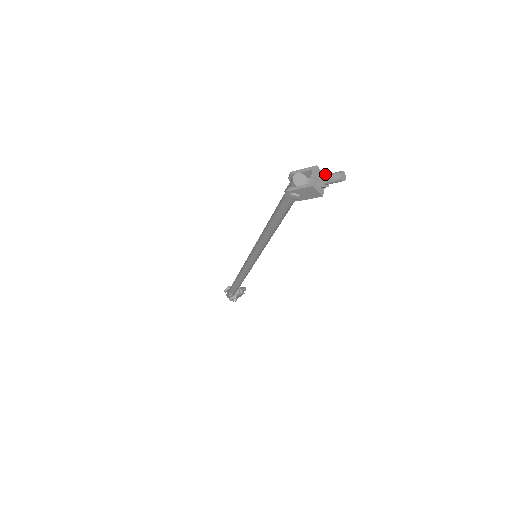
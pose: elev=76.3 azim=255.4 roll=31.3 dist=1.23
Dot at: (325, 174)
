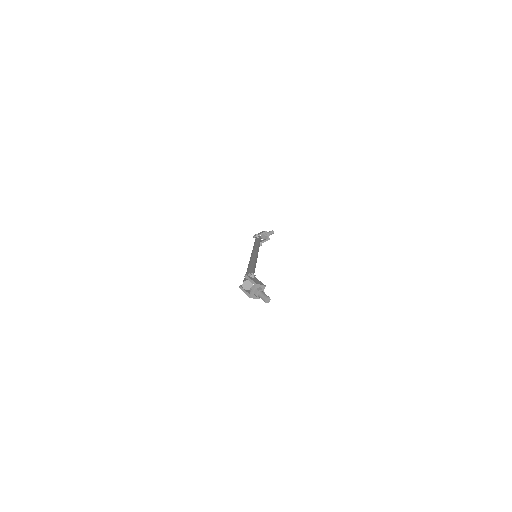
Dot at: (261, 290)
